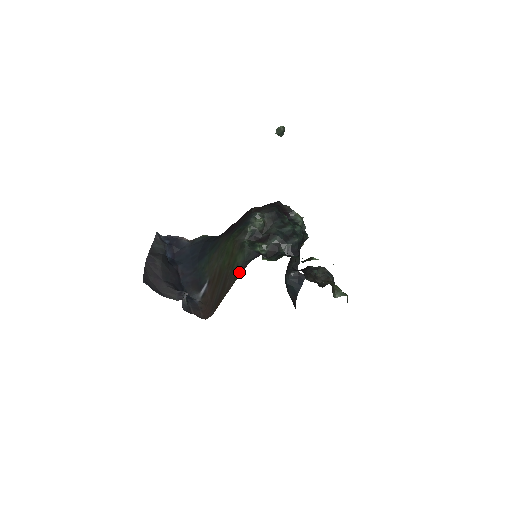
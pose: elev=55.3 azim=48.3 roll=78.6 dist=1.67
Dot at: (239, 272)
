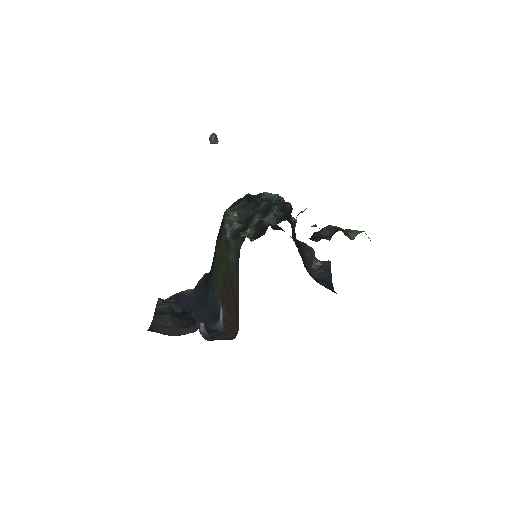
Dot at: (237, 267)
